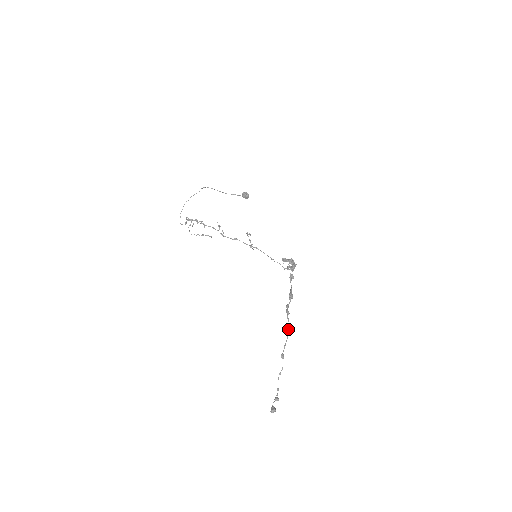
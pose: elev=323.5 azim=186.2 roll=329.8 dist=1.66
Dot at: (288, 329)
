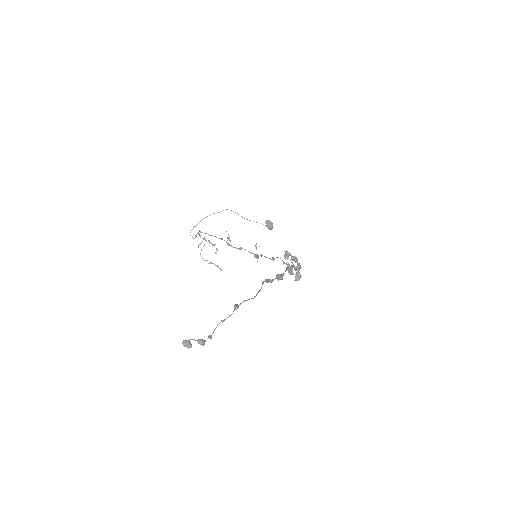
Dot at: (258, 291)
